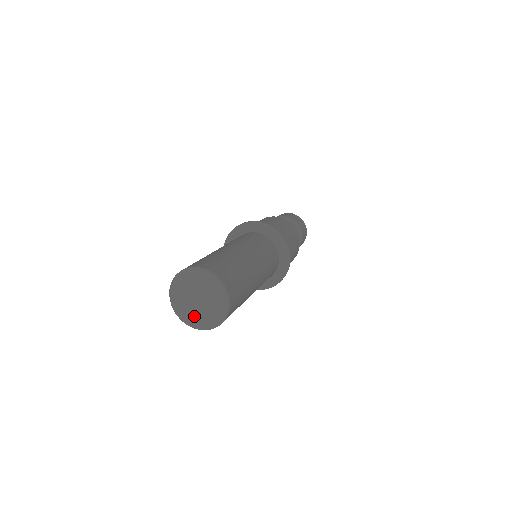
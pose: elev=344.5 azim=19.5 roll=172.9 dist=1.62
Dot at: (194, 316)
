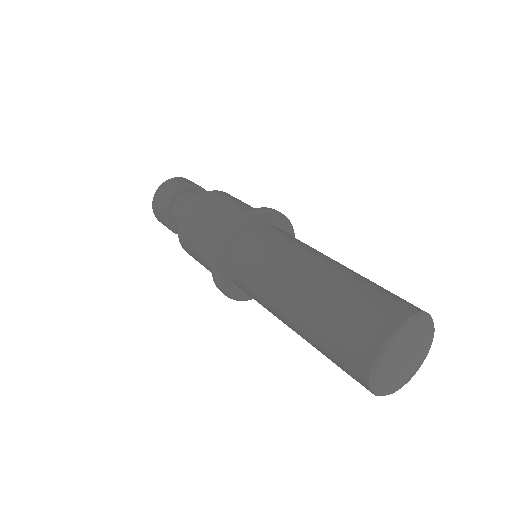
Dot at: (392, 380)
